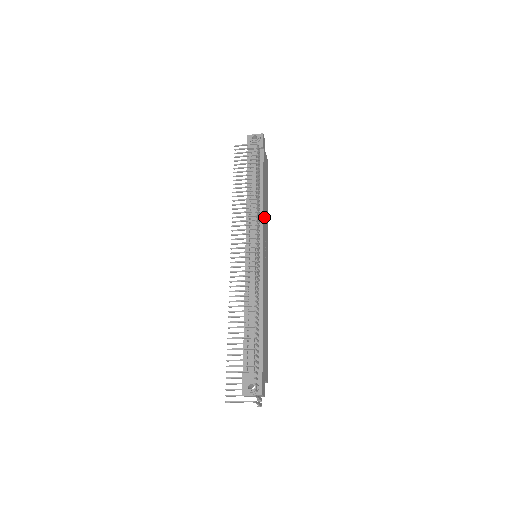
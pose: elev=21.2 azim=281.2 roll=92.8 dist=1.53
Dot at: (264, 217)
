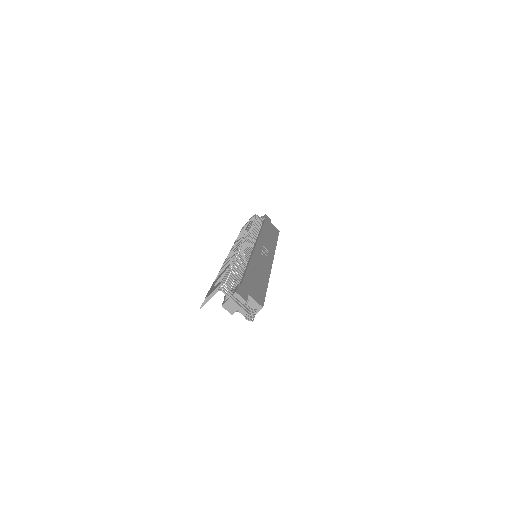
Dot at: (263, 239)
